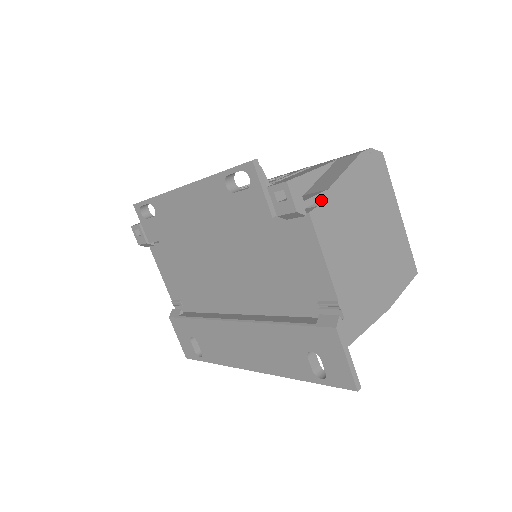
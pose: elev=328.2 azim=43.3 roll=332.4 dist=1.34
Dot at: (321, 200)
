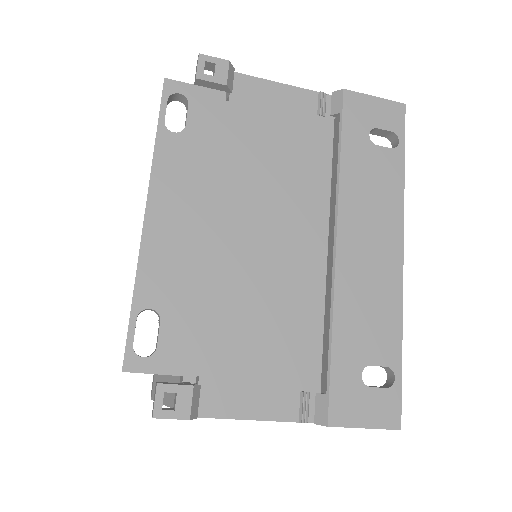
Dot at: occluded
